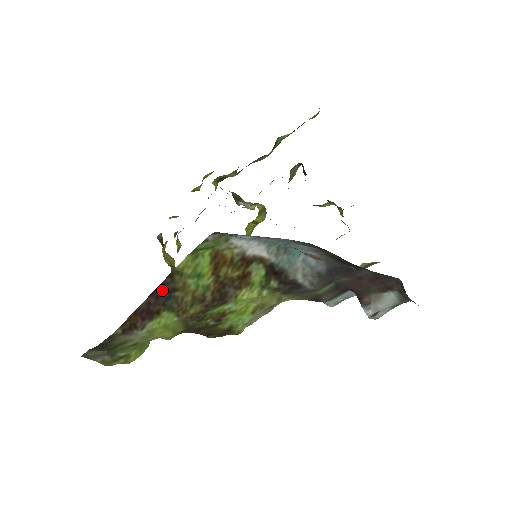
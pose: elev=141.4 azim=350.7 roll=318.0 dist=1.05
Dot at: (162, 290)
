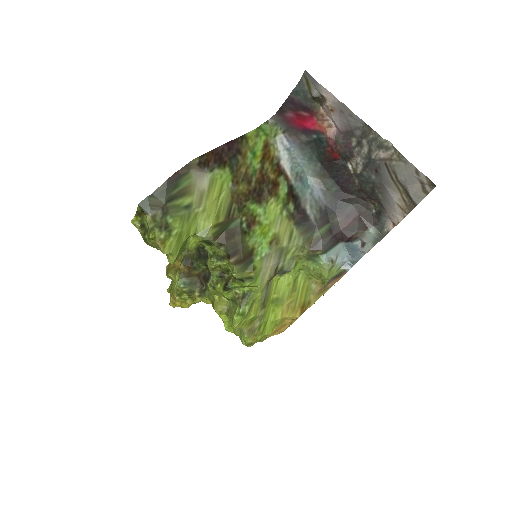
Dot at: (234, 145)
